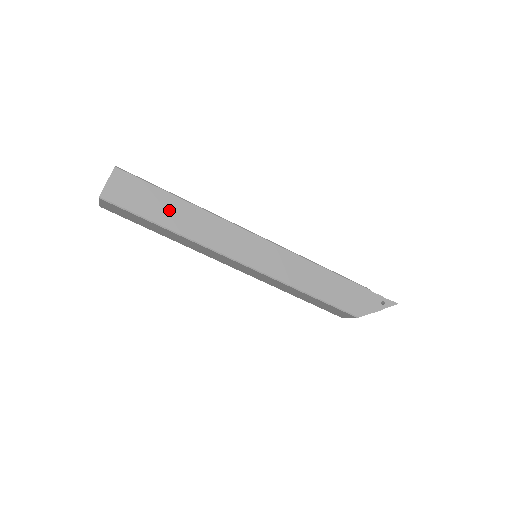
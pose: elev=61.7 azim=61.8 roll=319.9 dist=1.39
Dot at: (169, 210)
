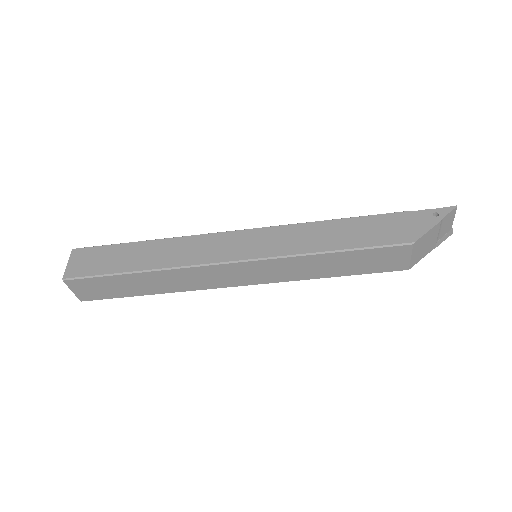
Dot at: (136, 256)
